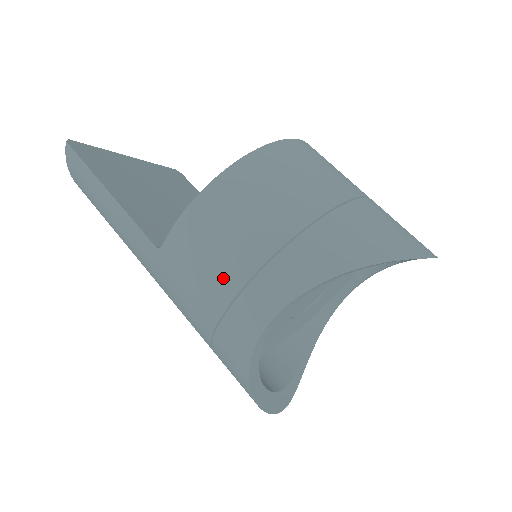
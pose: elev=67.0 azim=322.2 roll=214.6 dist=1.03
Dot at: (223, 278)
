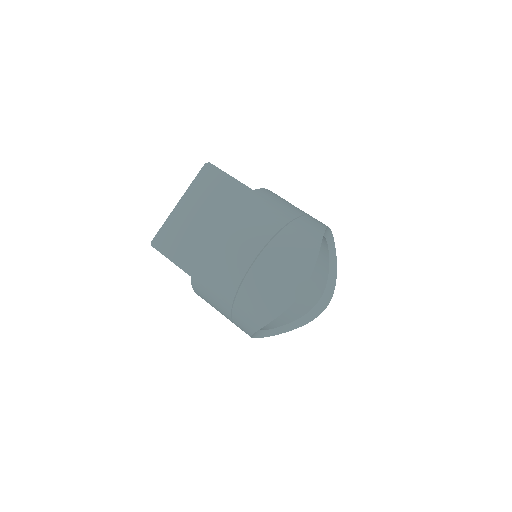
Dot at: occluded
